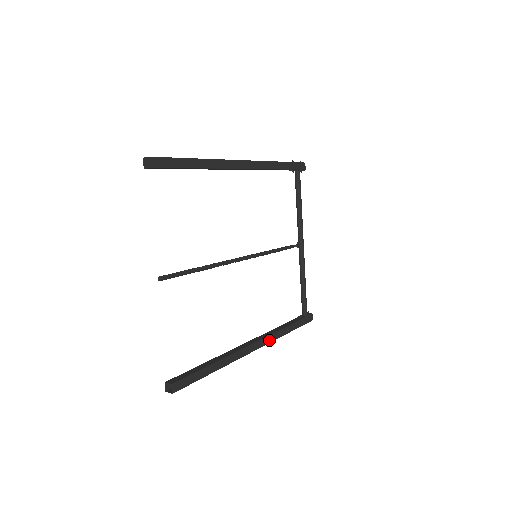
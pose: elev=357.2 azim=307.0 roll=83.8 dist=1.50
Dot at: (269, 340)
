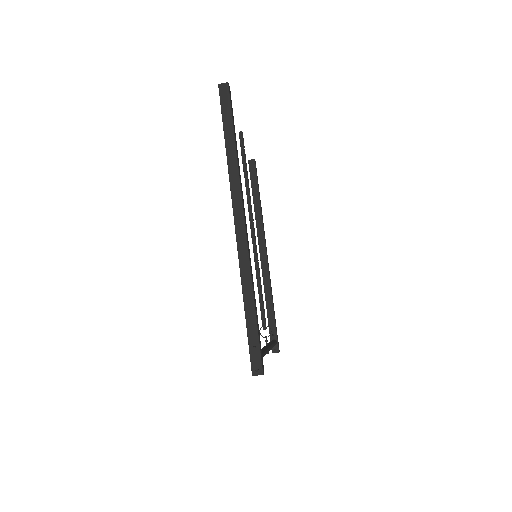
Dot at: (248, 251)
